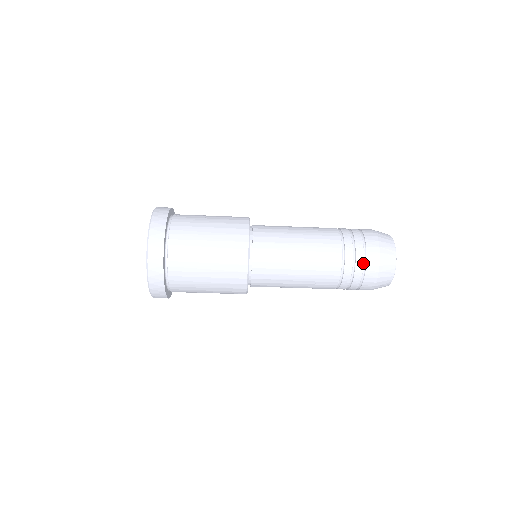
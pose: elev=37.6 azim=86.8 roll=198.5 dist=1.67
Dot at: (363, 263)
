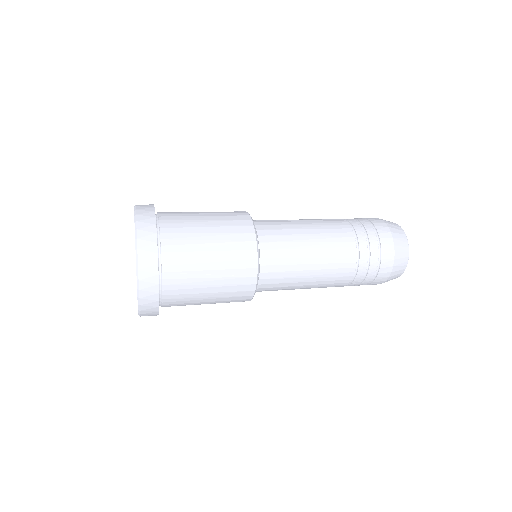
Dot at: occluded
